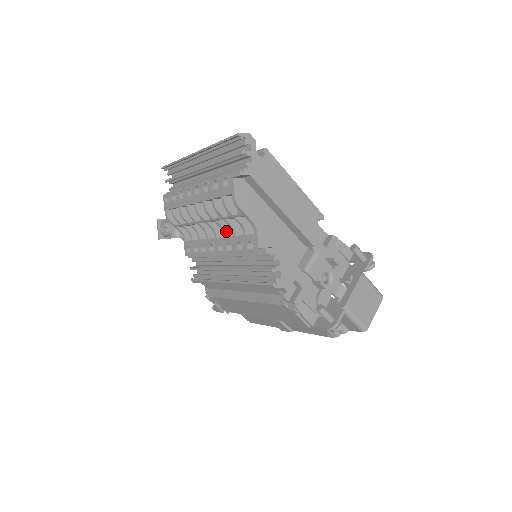
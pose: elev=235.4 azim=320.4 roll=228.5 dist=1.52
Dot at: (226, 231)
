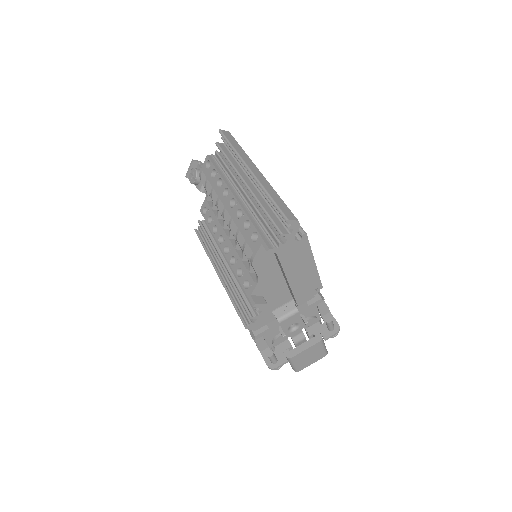
Dot at: (238, 245)
